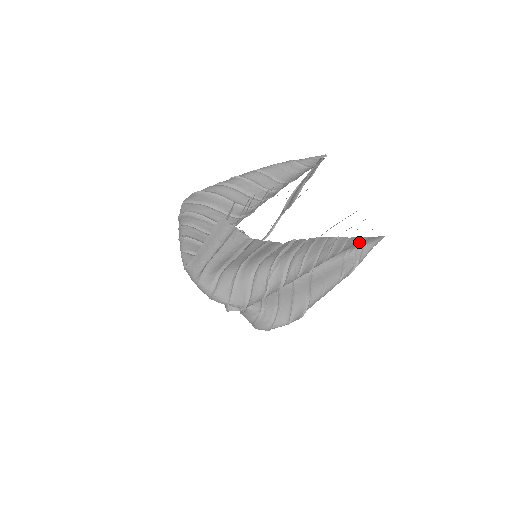
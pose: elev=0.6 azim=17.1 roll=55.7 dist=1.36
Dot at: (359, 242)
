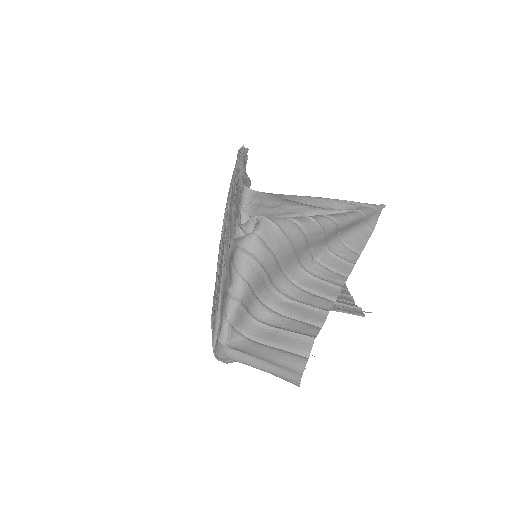
Dot at: occluded
